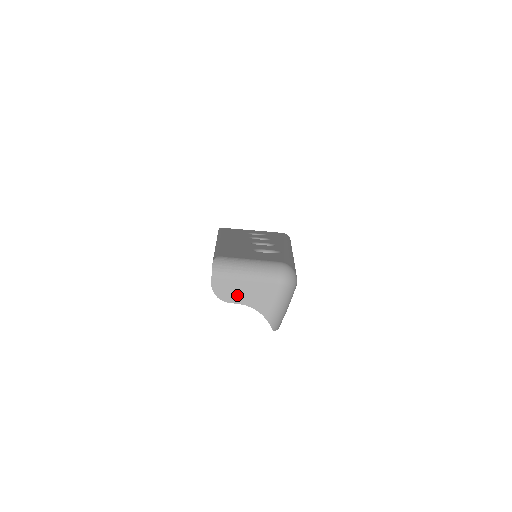
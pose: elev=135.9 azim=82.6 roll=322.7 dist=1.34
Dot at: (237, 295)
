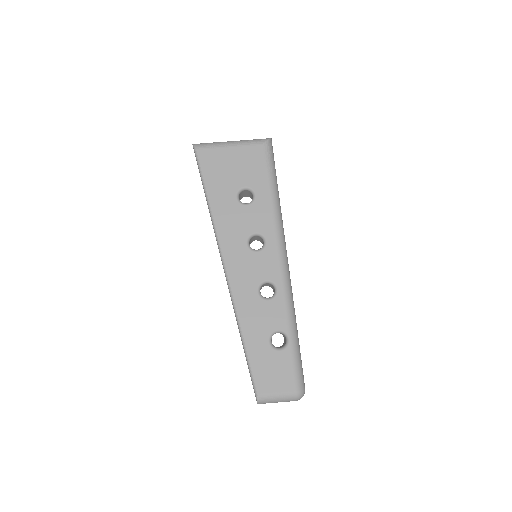
Dot at: occluded
